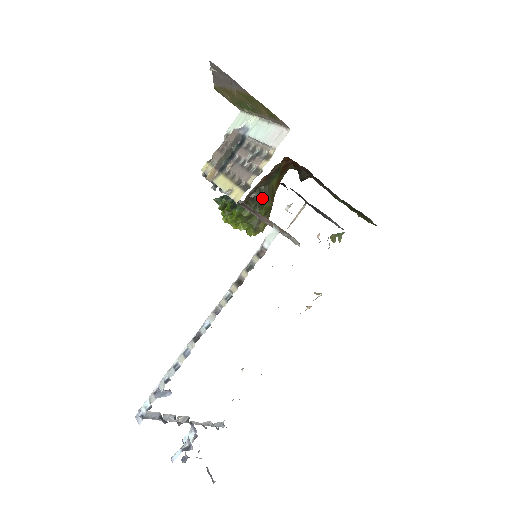
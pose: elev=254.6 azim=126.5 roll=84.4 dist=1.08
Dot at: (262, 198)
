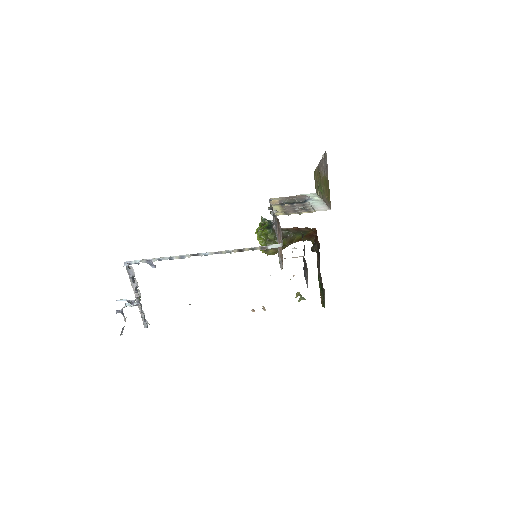
Dot at: (285, 237)
